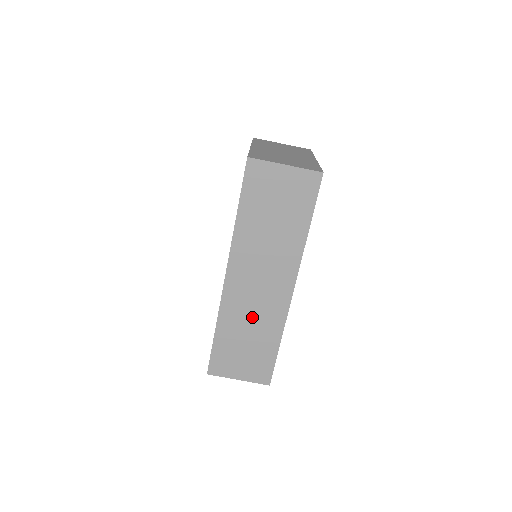
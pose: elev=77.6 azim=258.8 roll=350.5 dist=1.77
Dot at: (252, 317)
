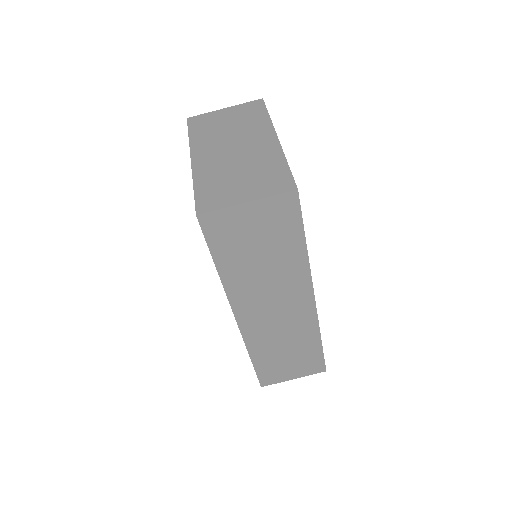
Dot at: (282, 336)
